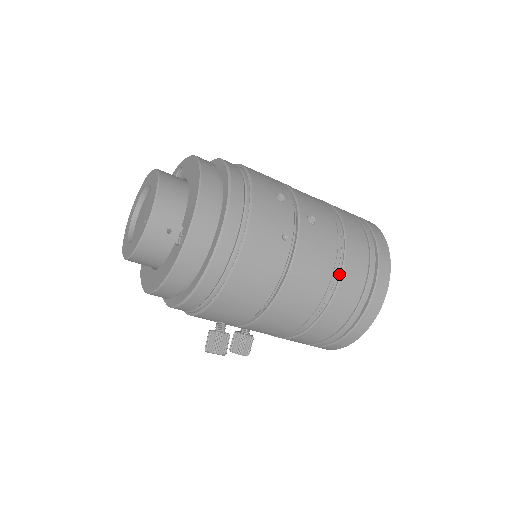
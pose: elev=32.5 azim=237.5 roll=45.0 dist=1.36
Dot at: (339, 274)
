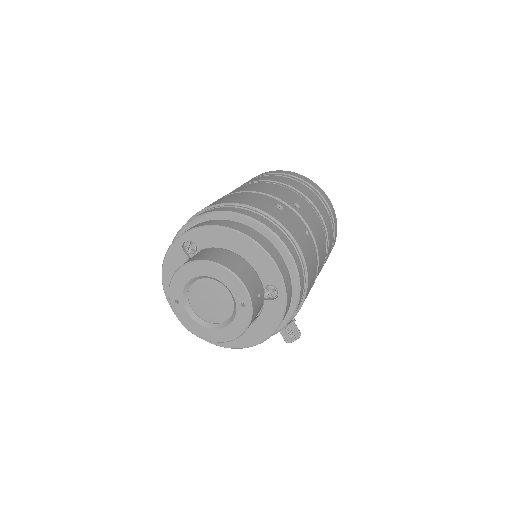
Dot at: occluded
